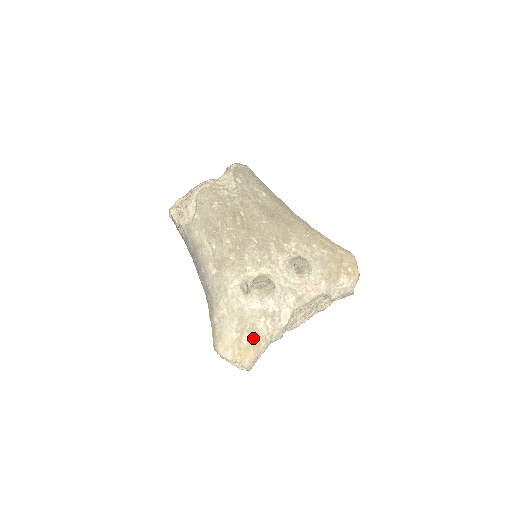
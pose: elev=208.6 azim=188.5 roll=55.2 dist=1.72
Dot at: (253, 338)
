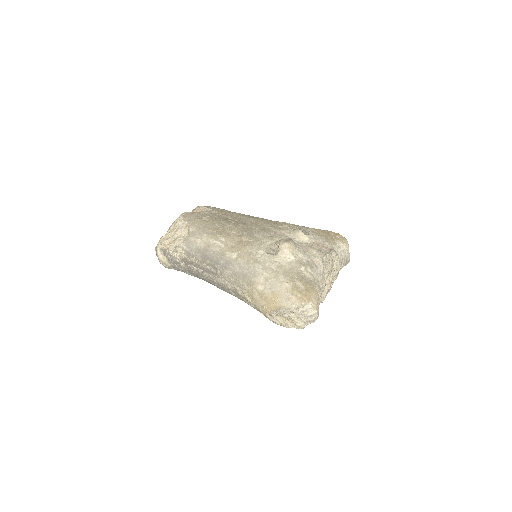
Dot at: (305, 282)
